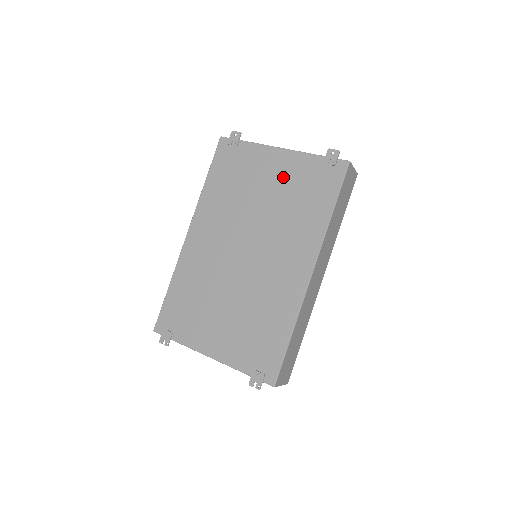
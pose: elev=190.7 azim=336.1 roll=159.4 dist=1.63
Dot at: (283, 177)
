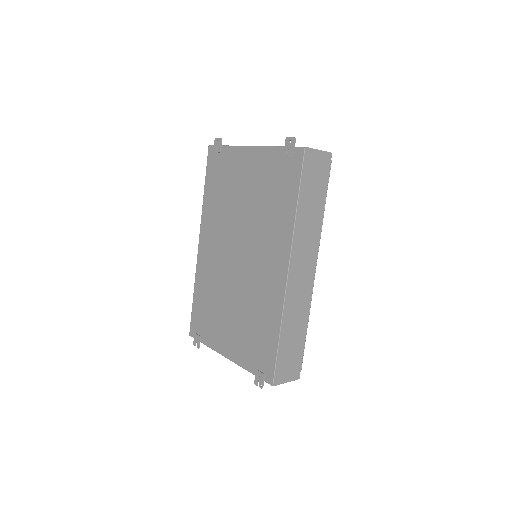
Dot at: (256, 176)
